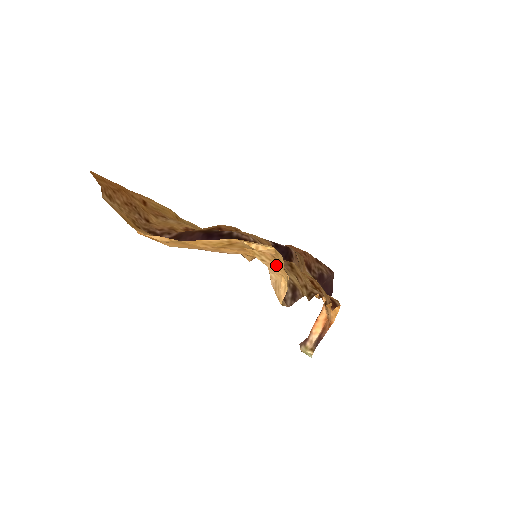
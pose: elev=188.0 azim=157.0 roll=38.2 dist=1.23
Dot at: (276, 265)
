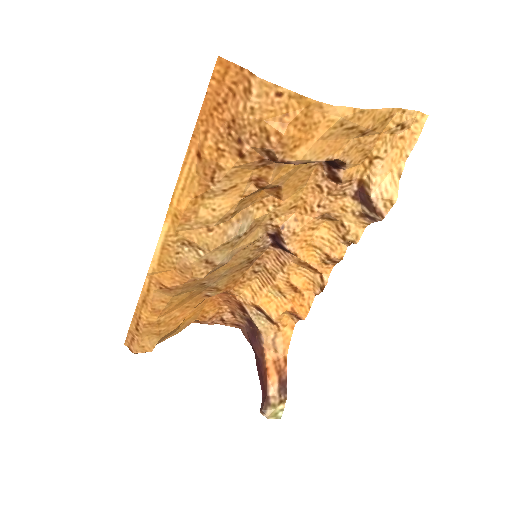
Dot at: (394, 154)
